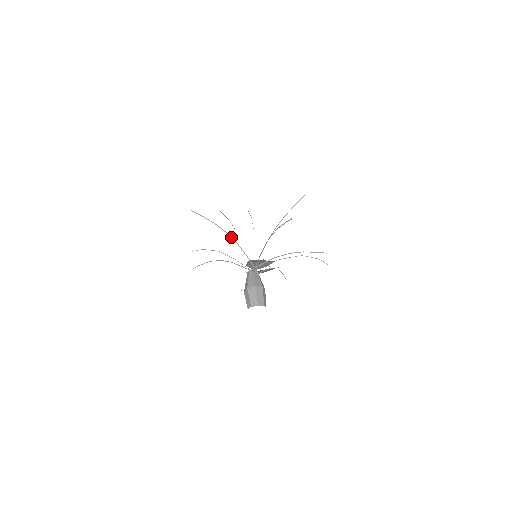
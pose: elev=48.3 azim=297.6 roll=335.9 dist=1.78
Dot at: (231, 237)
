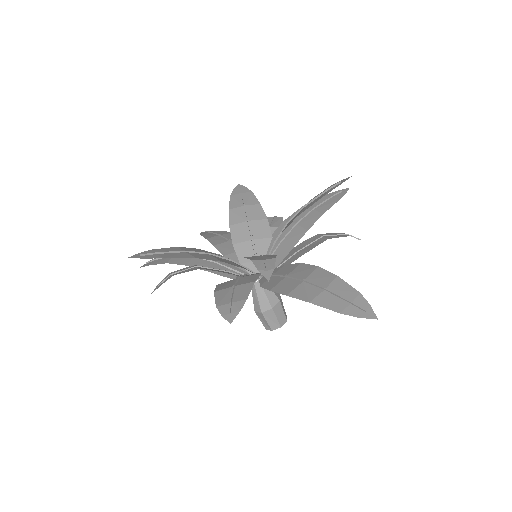
Dot at: (217, 256)
